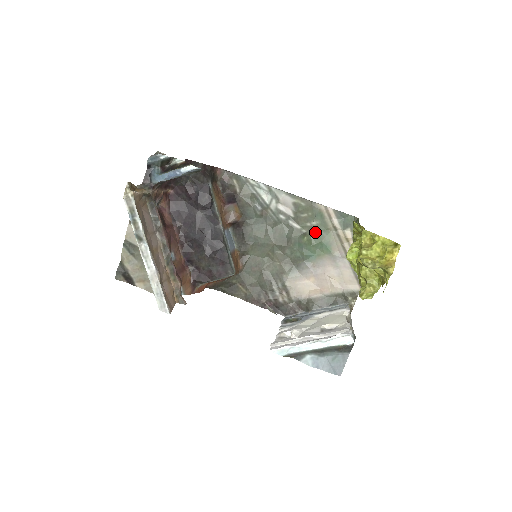
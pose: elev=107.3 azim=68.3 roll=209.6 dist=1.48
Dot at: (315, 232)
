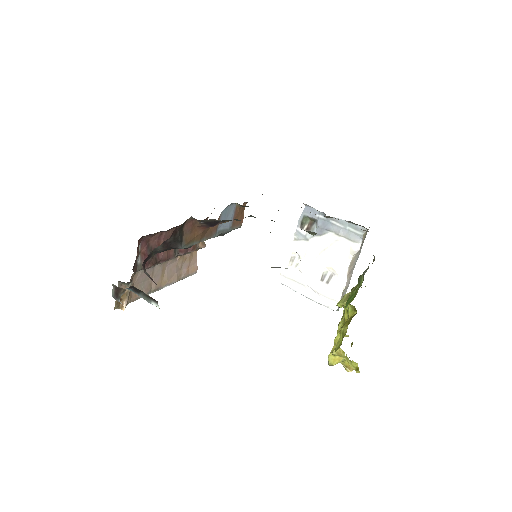
Dot at: occluded
